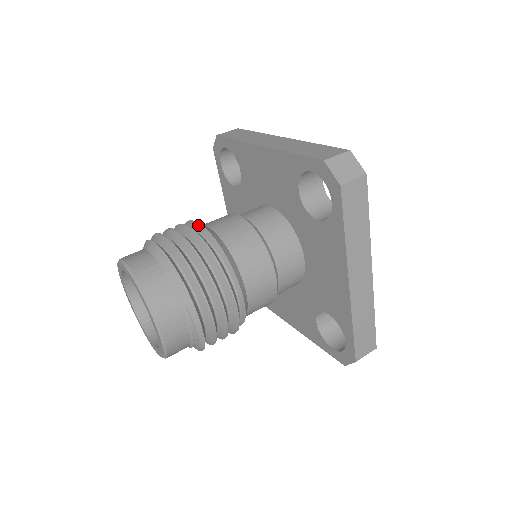
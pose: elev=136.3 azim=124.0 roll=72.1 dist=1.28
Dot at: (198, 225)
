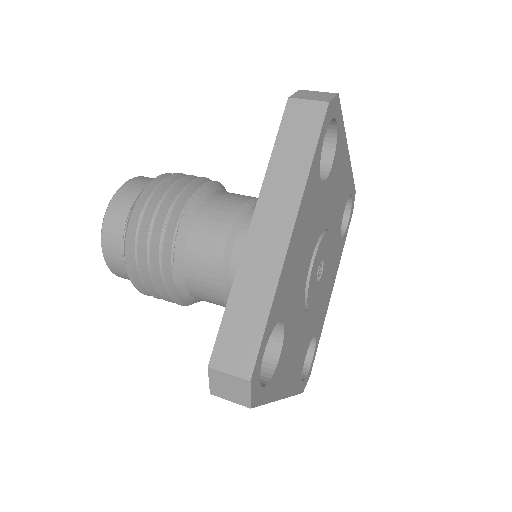
Dot at: occluded
